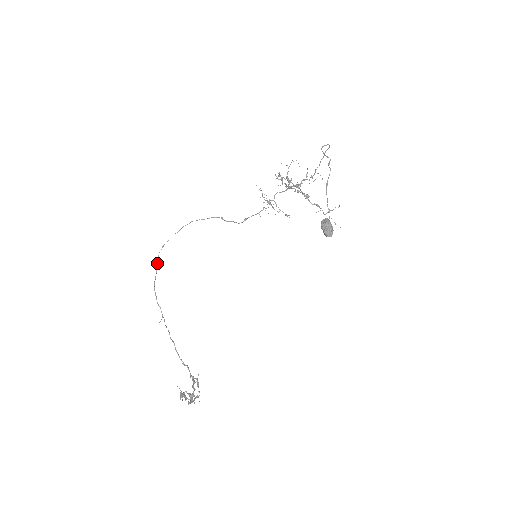
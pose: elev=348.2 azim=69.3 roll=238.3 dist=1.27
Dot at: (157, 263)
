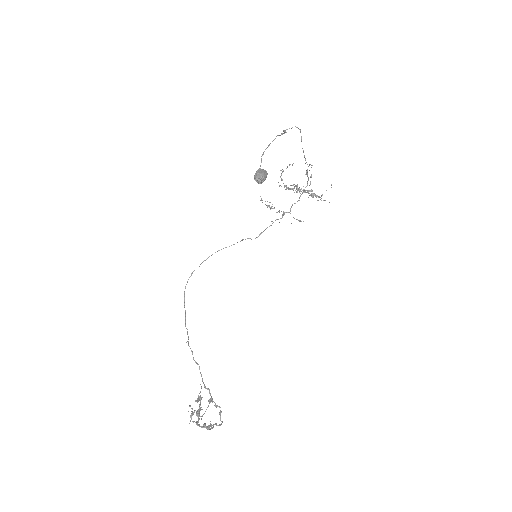
Dot at: (185, 288)
